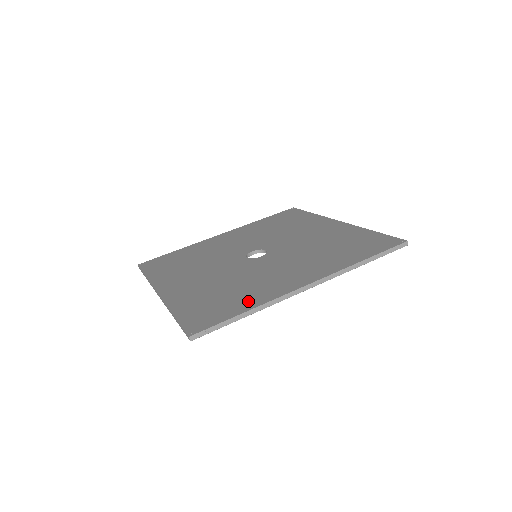
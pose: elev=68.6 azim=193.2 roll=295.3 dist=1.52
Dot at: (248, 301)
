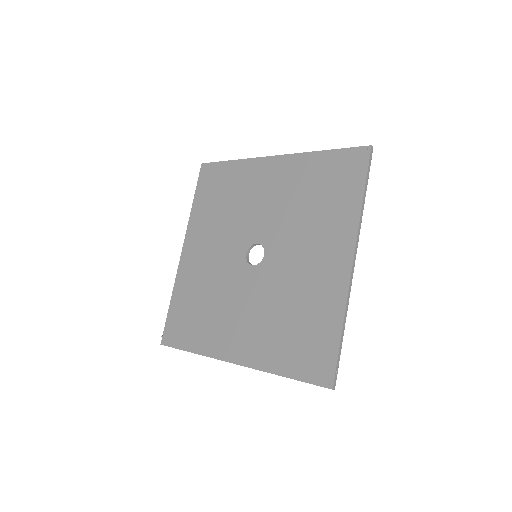
Dot at: (328, 318)
